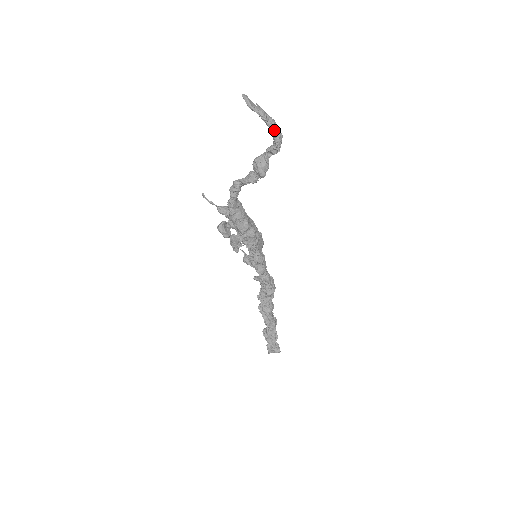
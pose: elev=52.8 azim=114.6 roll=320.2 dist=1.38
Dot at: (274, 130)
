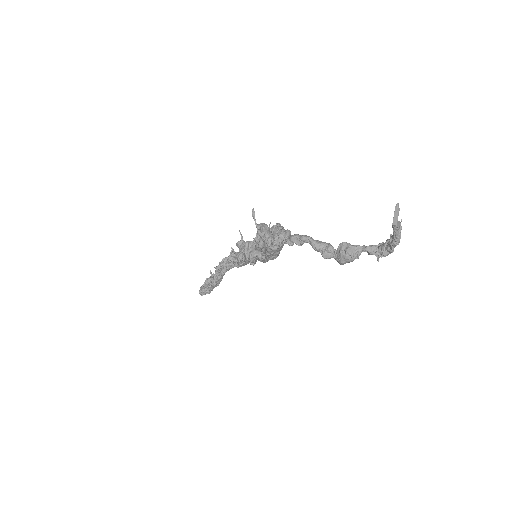
Dot at: (393, 249)
